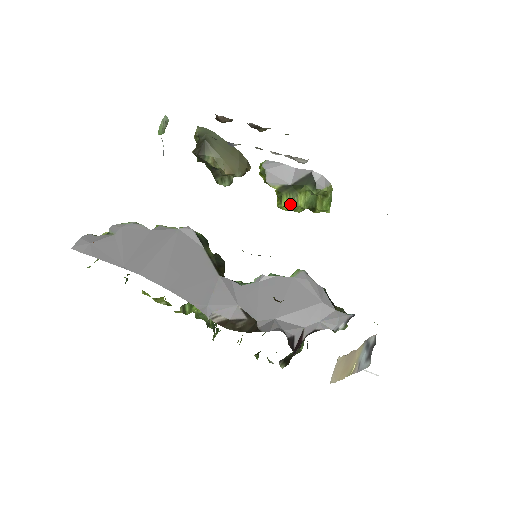
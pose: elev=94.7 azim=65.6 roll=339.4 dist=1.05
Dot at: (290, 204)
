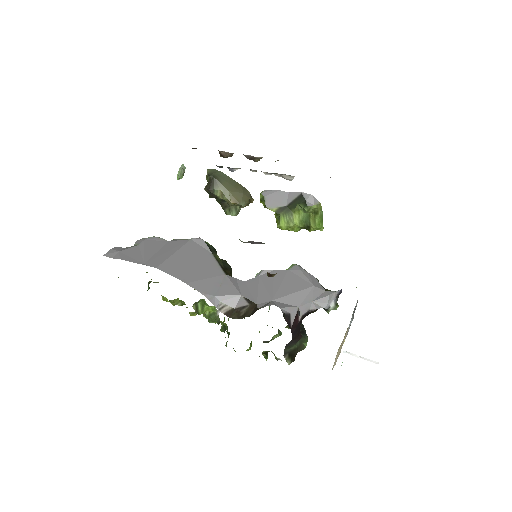
Dot at: (287, 223)
